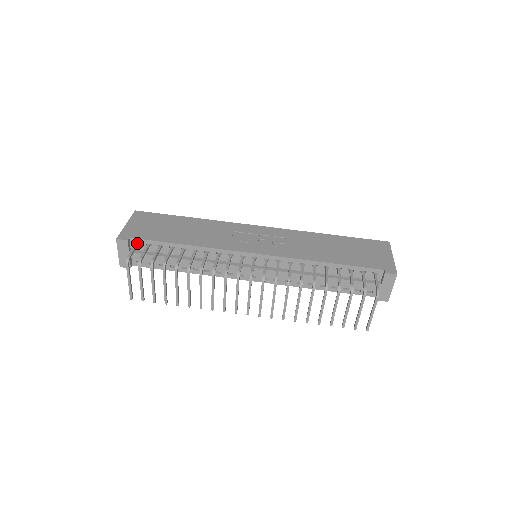
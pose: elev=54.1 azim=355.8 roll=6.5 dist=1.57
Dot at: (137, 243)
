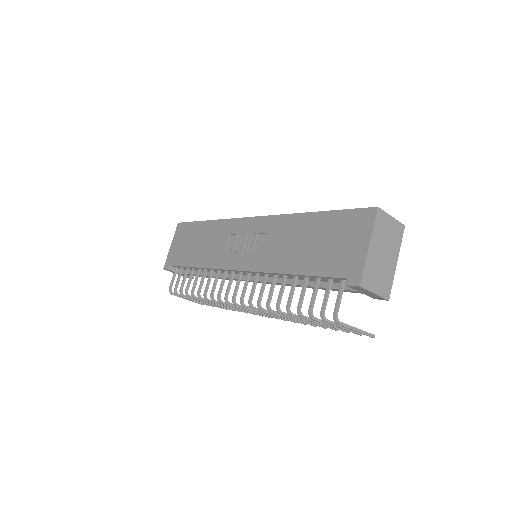
Dot at: (176, 268)
